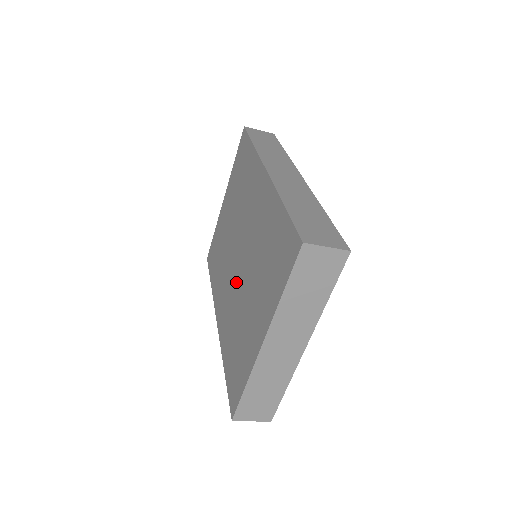
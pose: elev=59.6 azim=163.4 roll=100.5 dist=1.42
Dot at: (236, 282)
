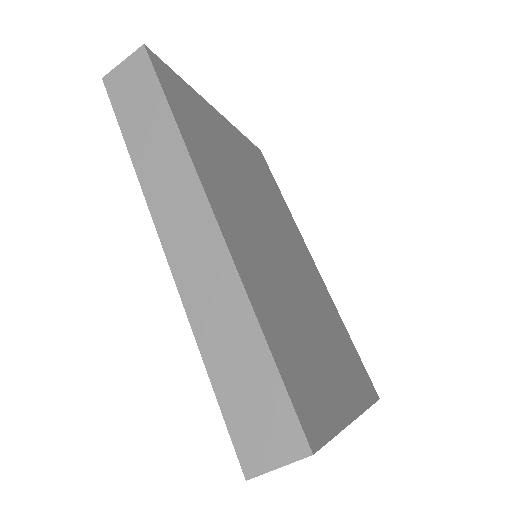
Dot at: occluded
